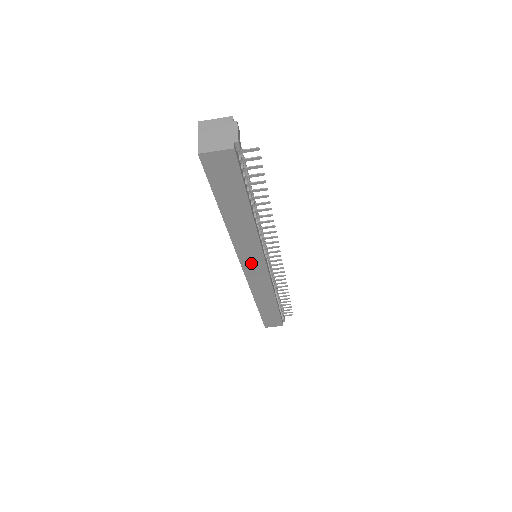
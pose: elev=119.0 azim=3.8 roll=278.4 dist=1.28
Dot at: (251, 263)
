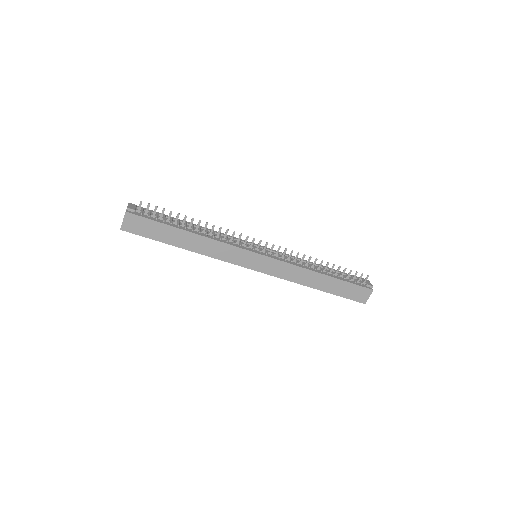
Dot at: (247, 261)
